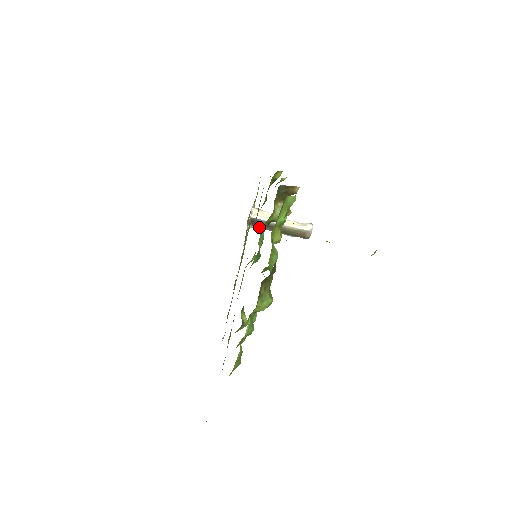
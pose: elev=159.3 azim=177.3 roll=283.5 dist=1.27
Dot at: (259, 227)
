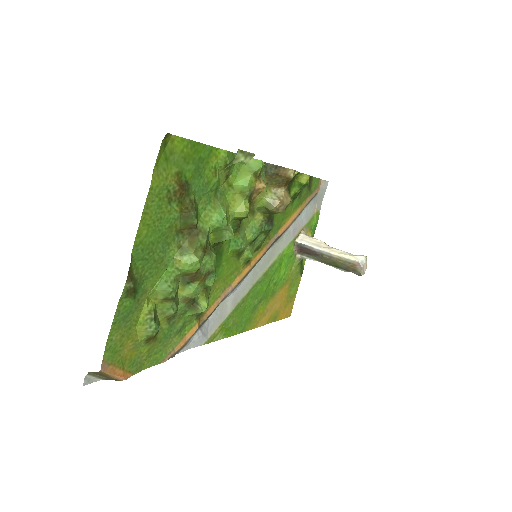
Dot at: (309, 257)
